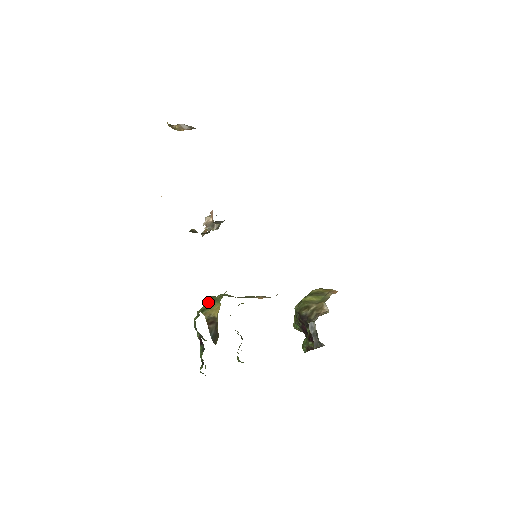
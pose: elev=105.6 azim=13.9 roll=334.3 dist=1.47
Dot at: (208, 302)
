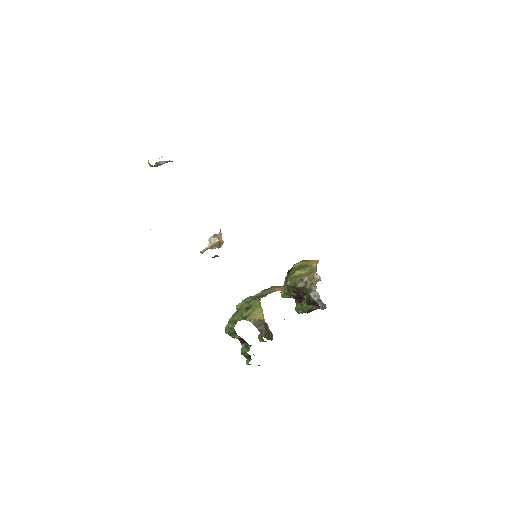
Dot at: (246, 310)
